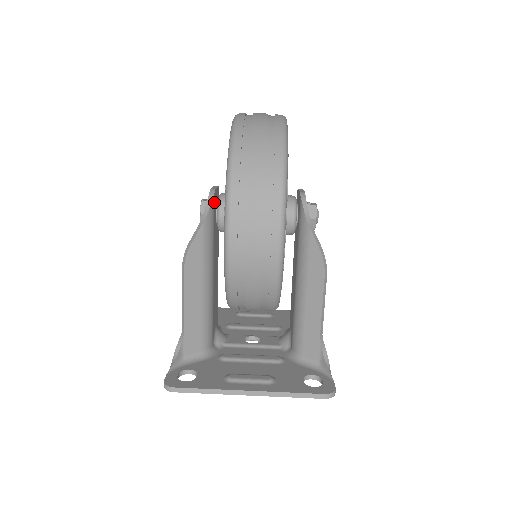
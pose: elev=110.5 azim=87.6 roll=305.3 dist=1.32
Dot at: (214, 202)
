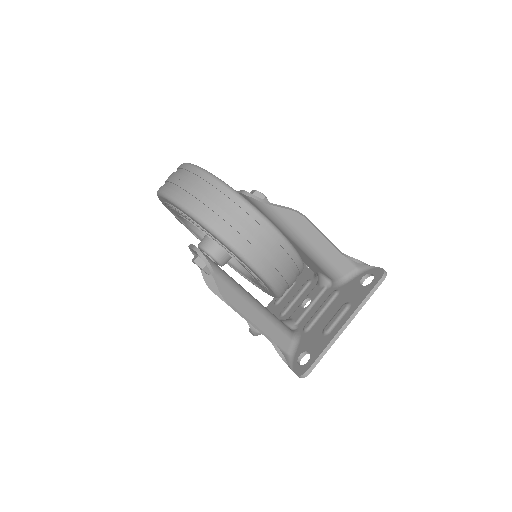
Dot at: (203, 253)
